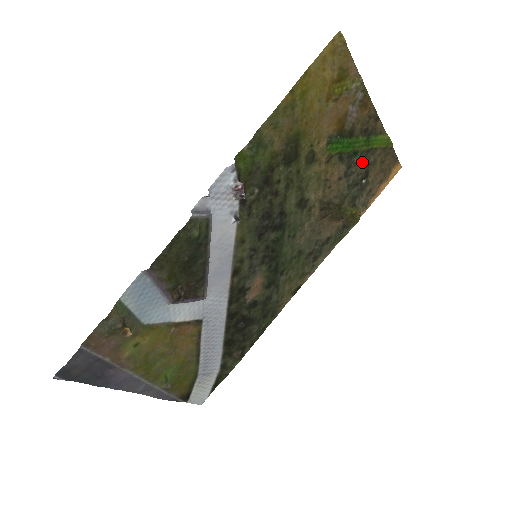
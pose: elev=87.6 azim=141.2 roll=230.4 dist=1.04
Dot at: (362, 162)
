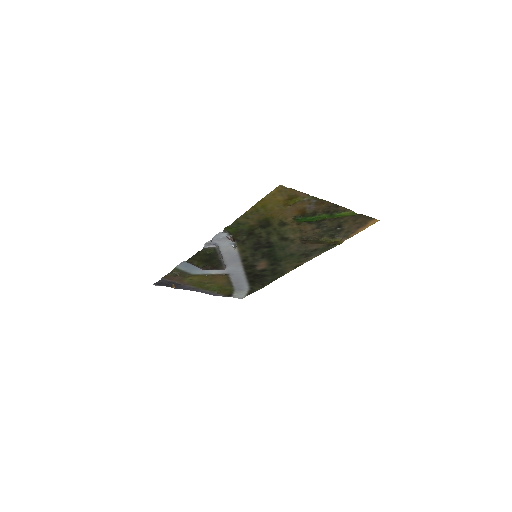
Dot at: (332, 222)
